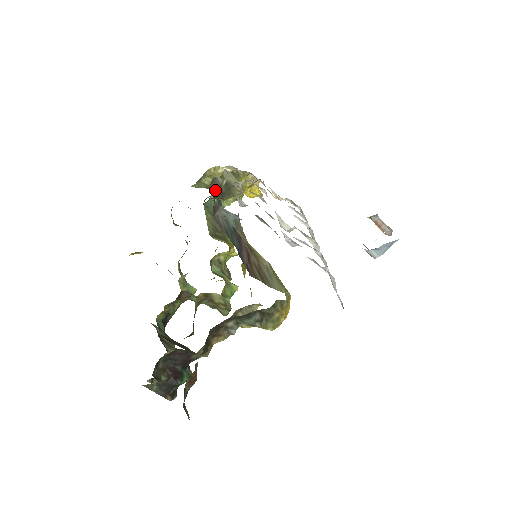
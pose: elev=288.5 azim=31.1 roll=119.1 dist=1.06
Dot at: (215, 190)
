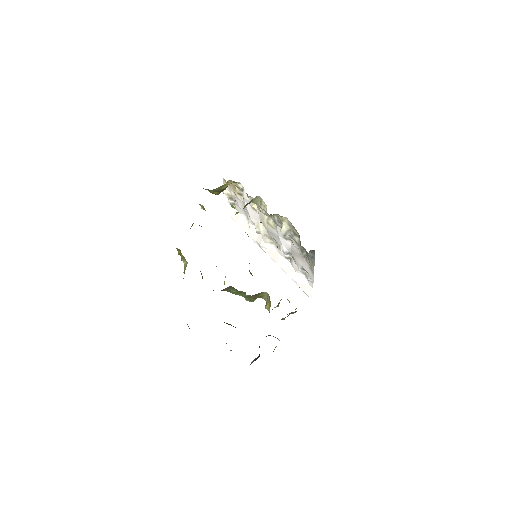
Dot at: occluded
